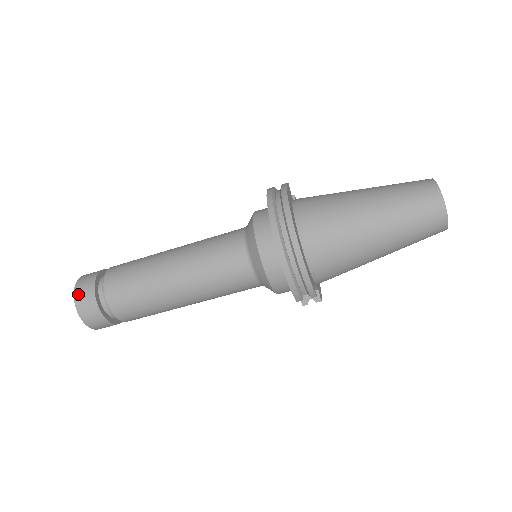
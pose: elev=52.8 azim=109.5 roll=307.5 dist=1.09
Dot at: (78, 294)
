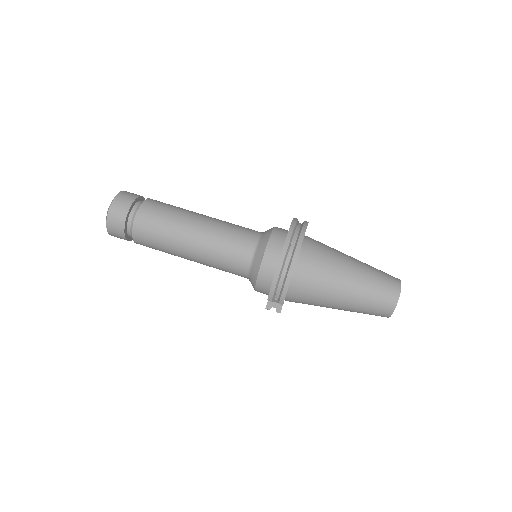
Dot at: (118, 200)
